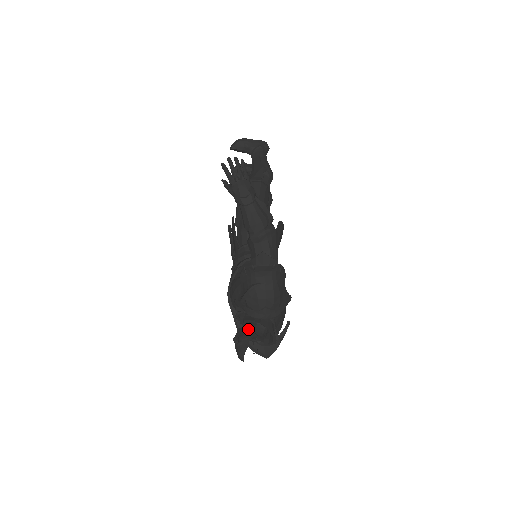
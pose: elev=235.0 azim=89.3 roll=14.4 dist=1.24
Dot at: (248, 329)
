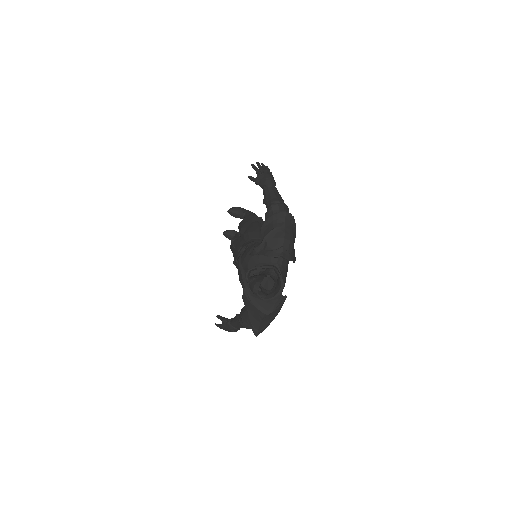
Dot at: (261, 274)
